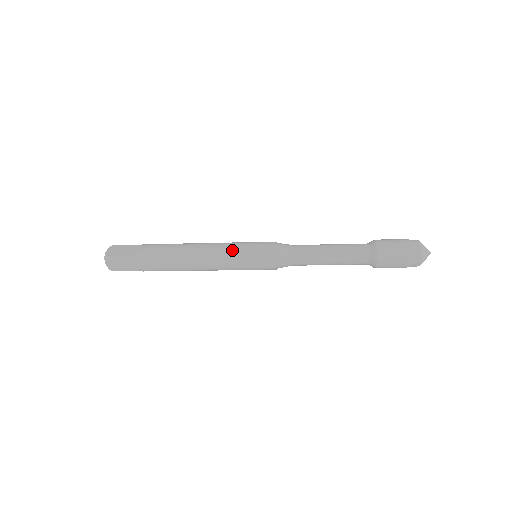
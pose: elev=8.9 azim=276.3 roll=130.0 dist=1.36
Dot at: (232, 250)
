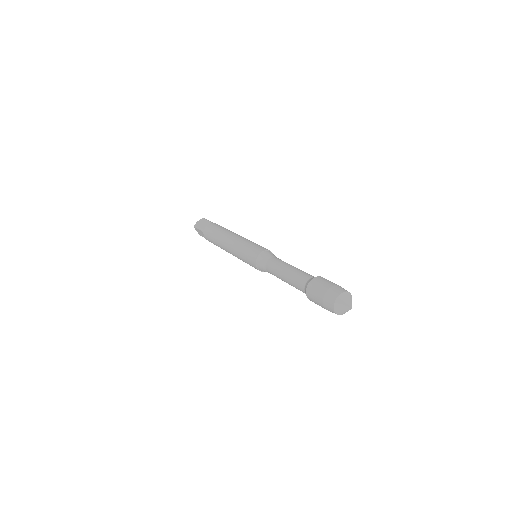
Dot at: (239, 246)
